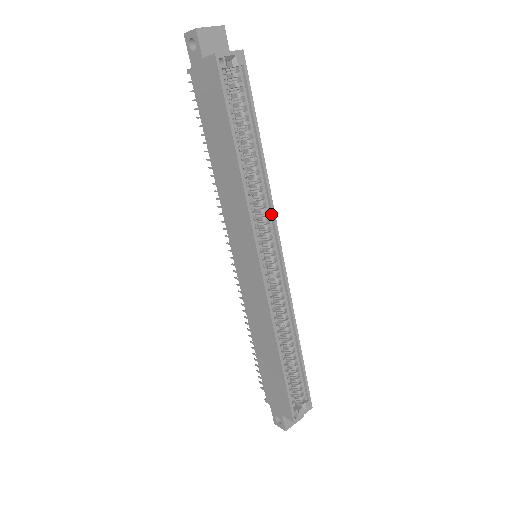
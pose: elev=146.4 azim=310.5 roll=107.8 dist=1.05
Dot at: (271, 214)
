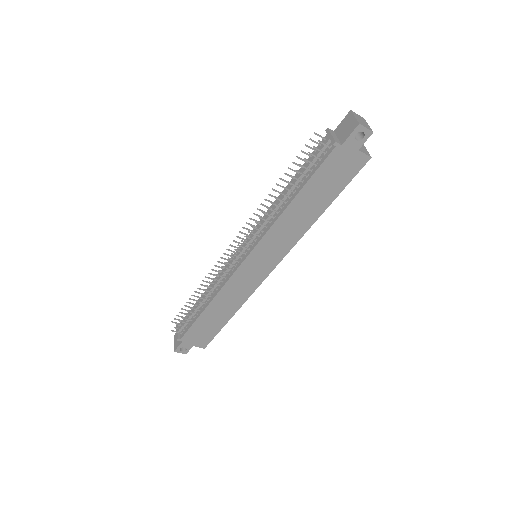
Dot at: occluded
